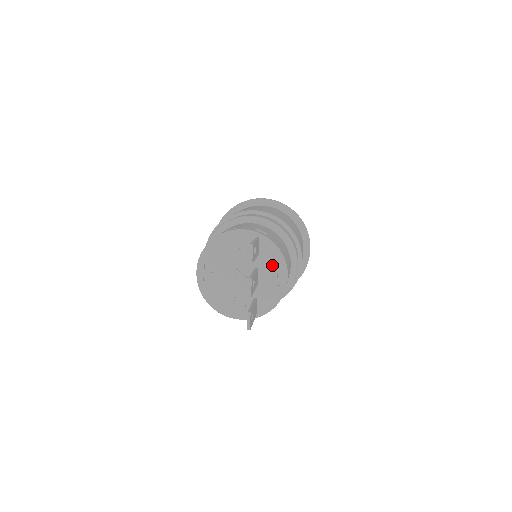
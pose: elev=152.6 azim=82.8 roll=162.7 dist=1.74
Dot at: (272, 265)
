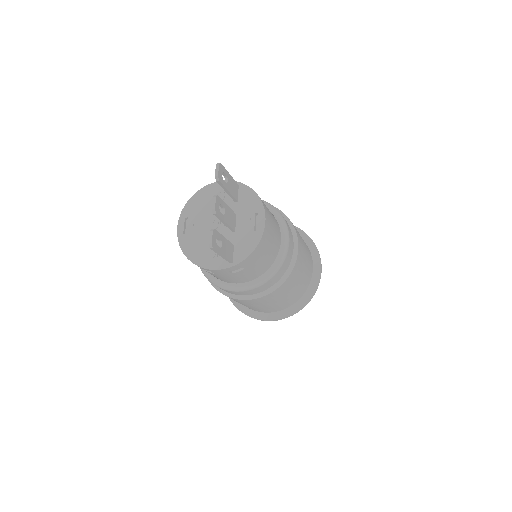
Dot at: (250, 210)
